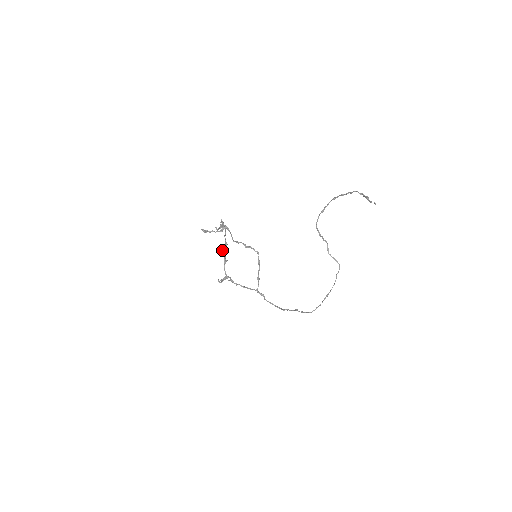
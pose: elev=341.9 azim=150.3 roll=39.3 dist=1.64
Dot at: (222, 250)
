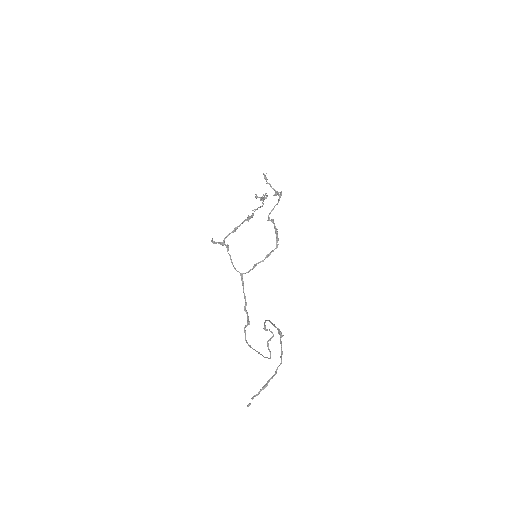
Dot at: (248, 215)
